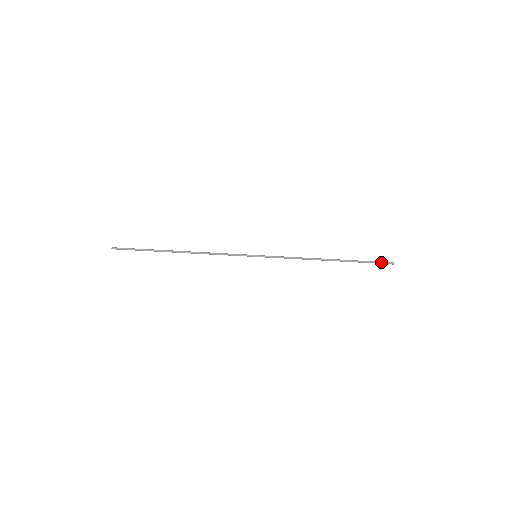
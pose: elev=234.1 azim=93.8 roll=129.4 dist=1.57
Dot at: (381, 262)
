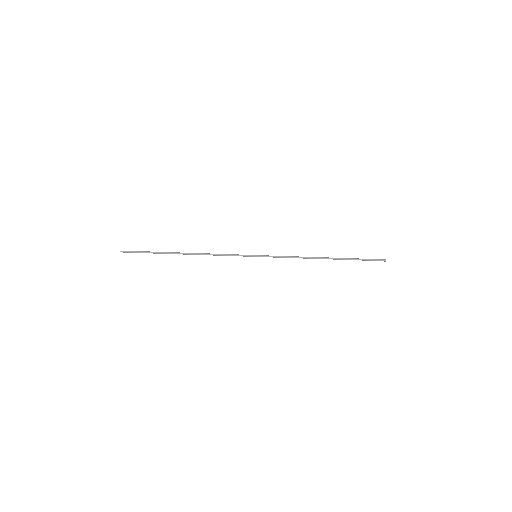
Dot at: (374, 259)
